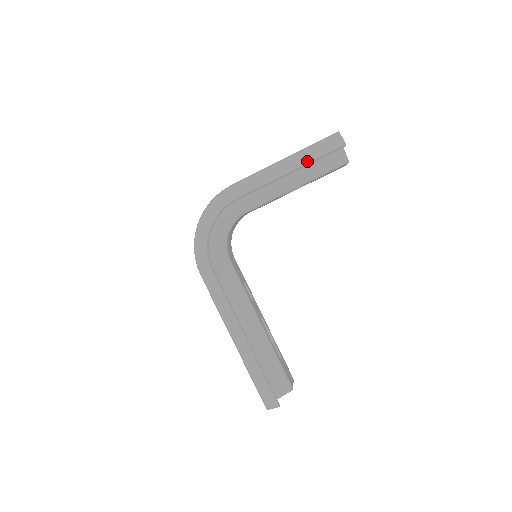
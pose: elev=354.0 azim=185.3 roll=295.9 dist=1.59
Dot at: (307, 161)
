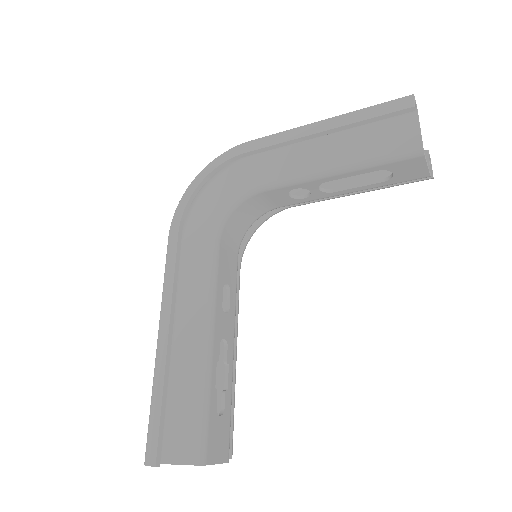
Dot at: (350, 121)
